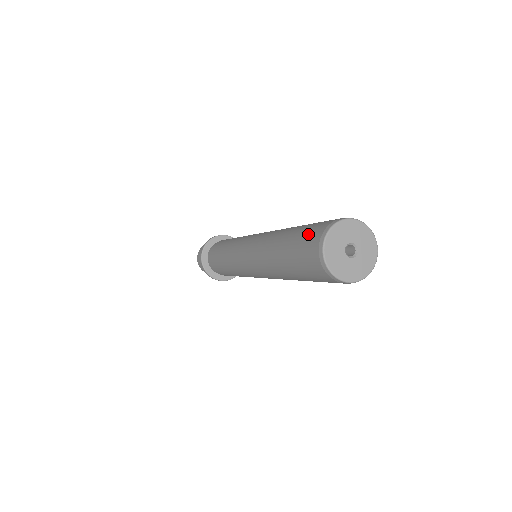
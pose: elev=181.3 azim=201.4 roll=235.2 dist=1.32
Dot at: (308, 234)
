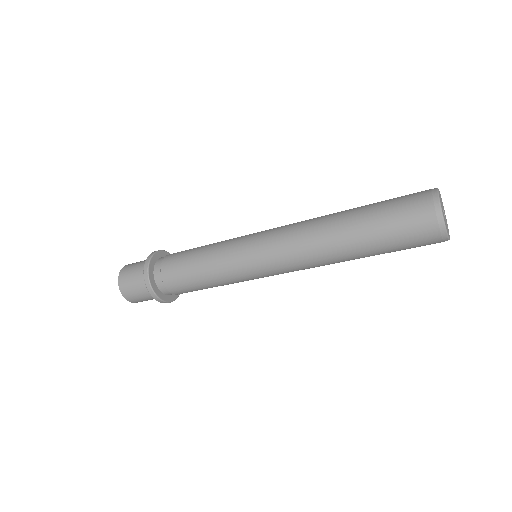
Dot at: (406, 195)
